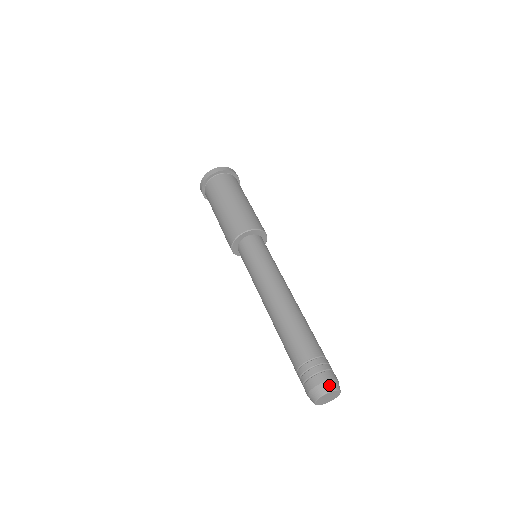
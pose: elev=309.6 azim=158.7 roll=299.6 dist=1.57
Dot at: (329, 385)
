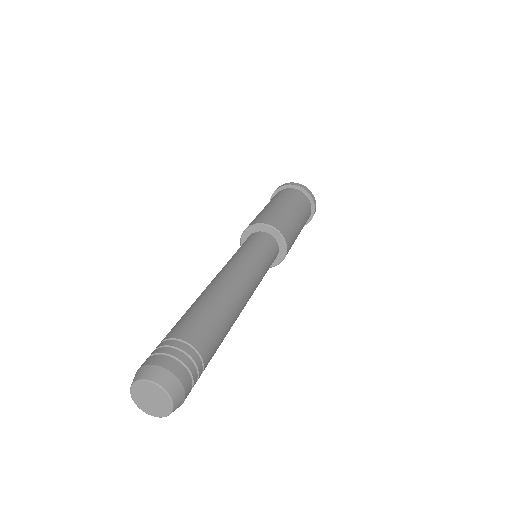
Dot at: (161, 374)
